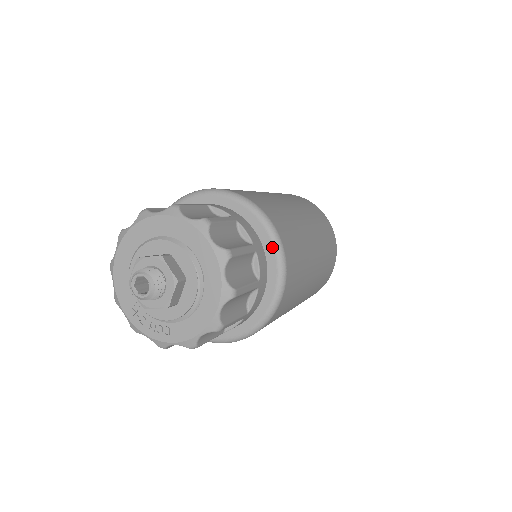
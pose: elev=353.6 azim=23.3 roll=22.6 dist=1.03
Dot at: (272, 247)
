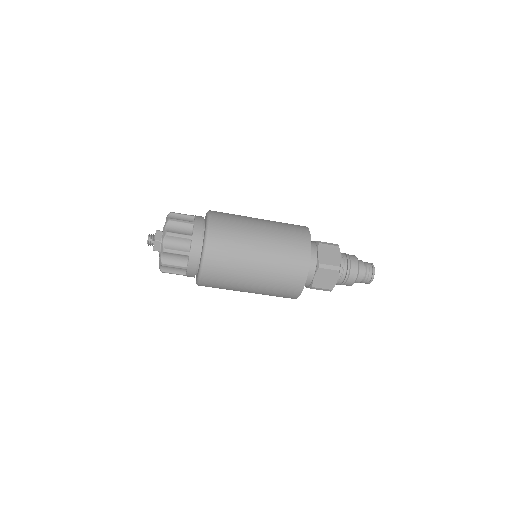
Dot at: occluded
